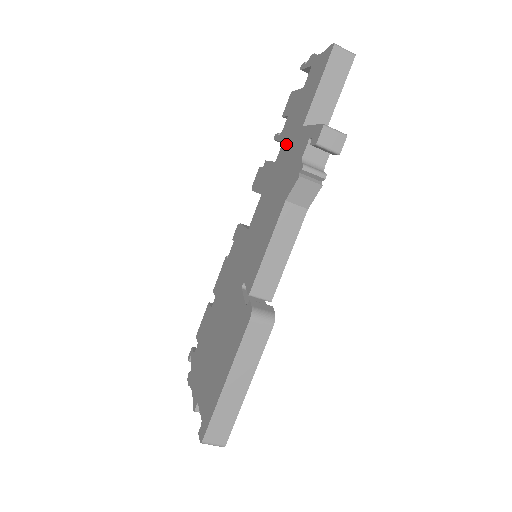
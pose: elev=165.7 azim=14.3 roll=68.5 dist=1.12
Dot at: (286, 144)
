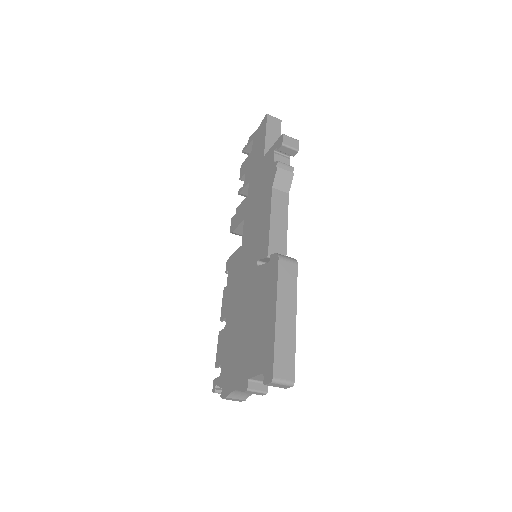
Dot at: (253, 178)
